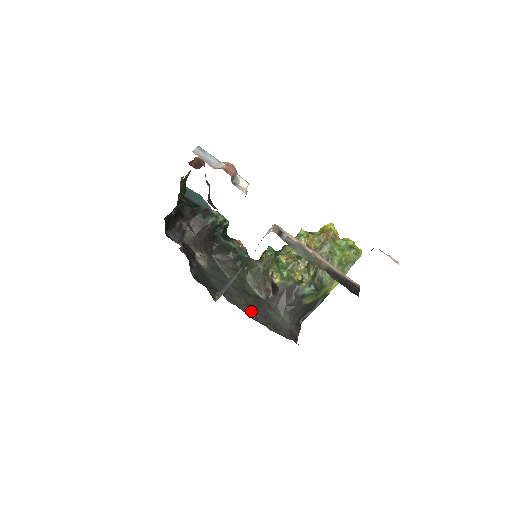
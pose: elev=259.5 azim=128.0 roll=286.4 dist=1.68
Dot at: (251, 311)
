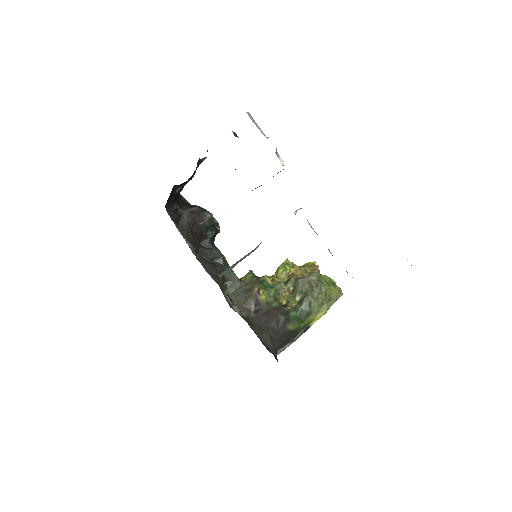
Dot at: (241, 313)
